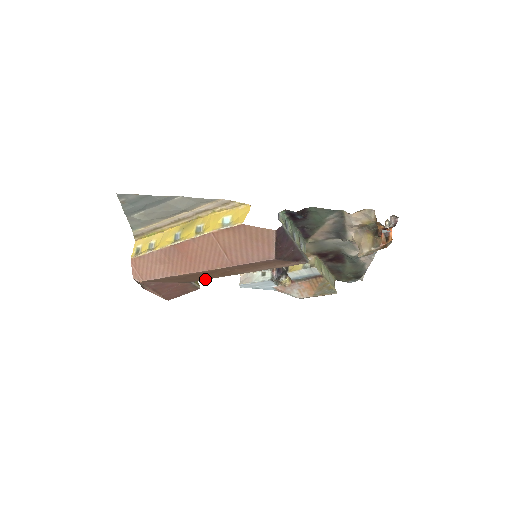
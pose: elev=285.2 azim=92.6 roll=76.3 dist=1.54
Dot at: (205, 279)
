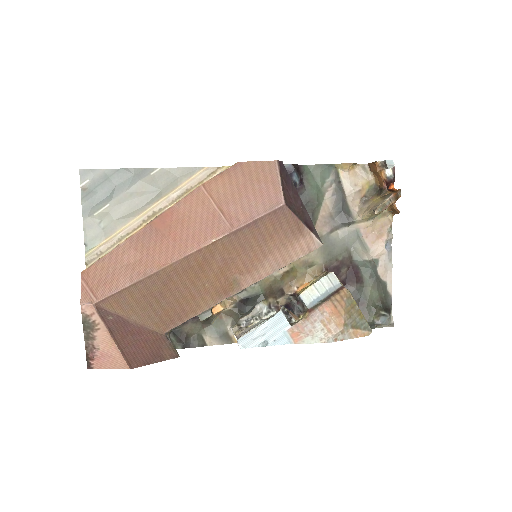
Dot at: (189, 316)
